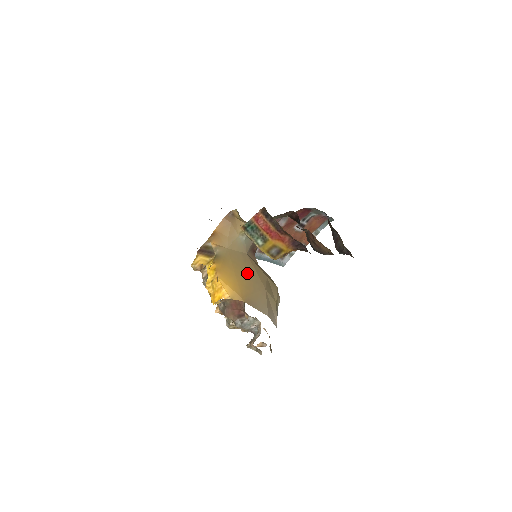
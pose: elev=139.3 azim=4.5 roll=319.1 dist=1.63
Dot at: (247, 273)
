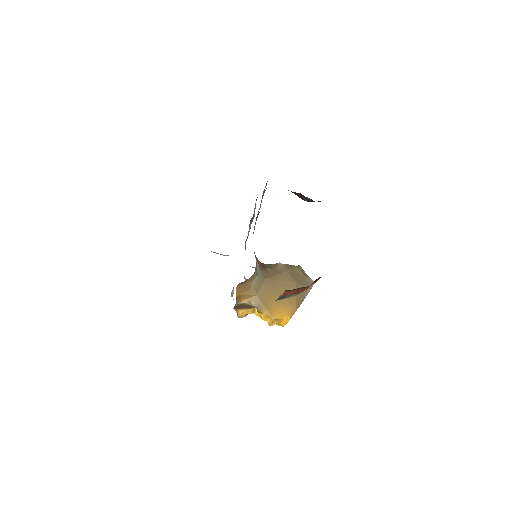
Dot at: (280, 290)
